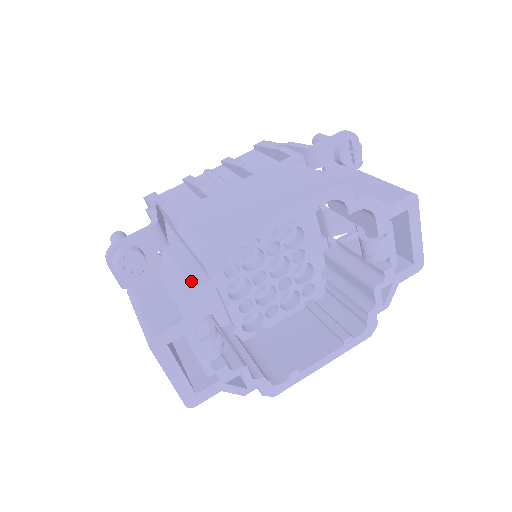
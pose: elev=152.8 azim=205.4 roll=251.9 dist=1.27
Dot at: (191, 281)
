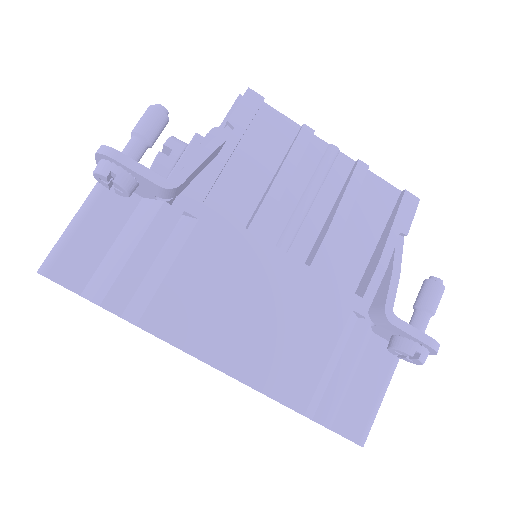
Dot at: (112, 293)
